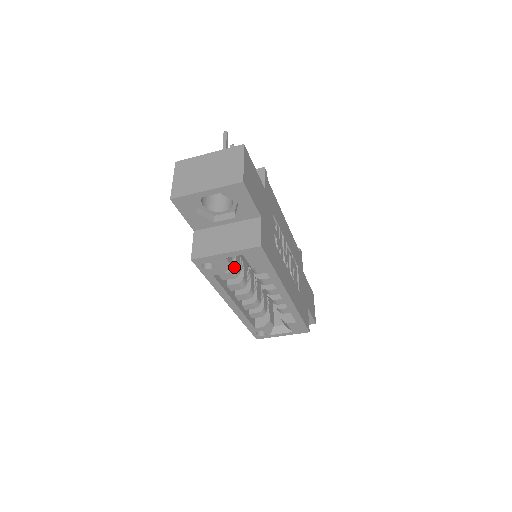
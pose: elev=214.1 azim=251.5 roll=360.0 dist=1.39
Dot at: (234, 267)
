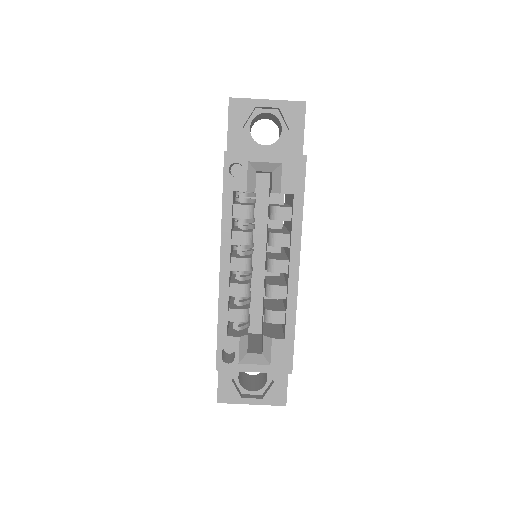
Dot at: (253, 204)
